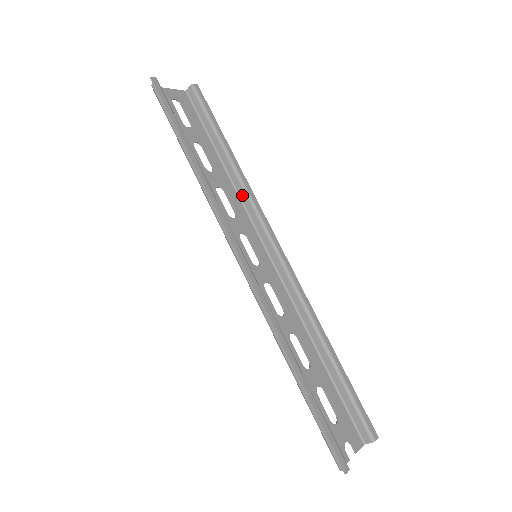
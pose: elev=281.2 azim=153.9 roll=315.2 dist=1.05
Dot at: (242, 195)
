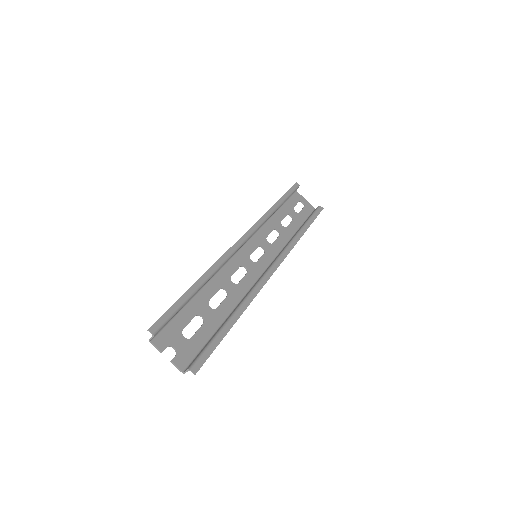
Dot at: (287, 244)
